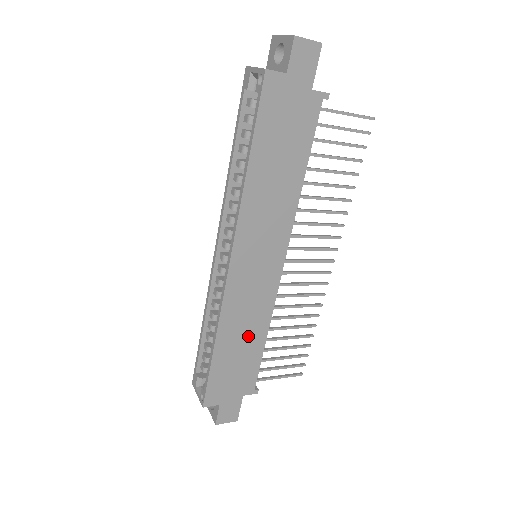
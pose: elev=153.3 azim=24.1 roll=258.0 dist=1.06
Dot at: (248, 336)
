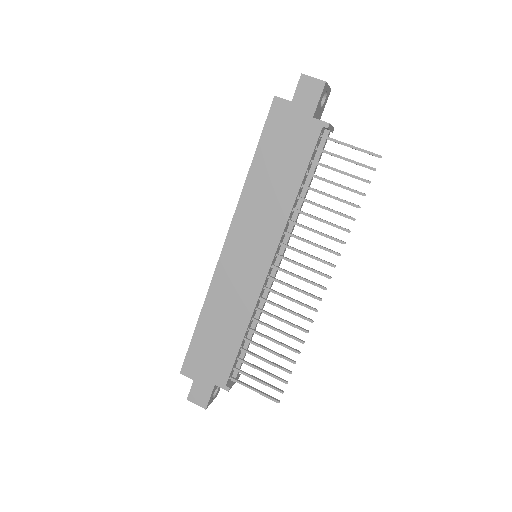
Dot at: (228, 324)
